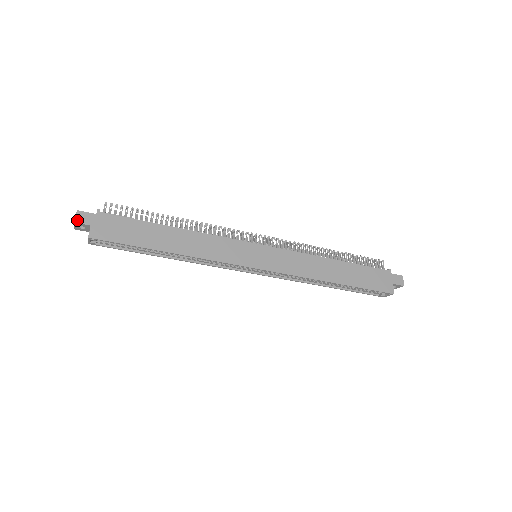
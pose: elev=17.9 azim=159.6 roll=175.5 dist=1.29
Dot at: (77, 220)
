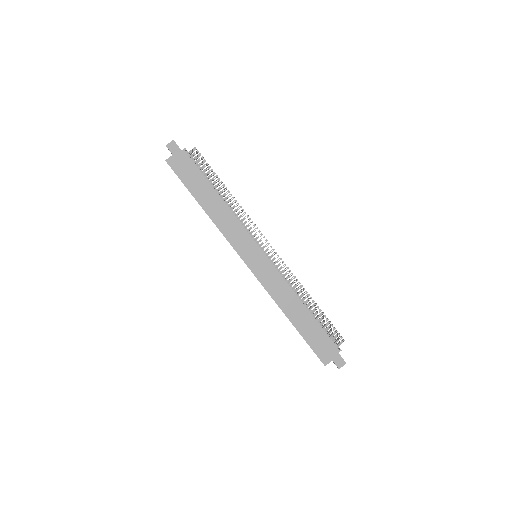
Dot at: (168, 146)
